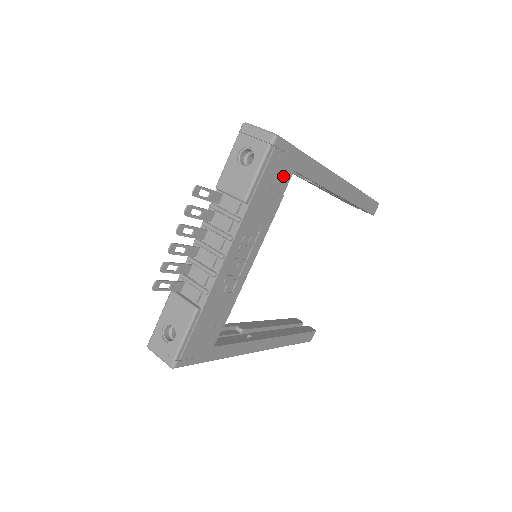
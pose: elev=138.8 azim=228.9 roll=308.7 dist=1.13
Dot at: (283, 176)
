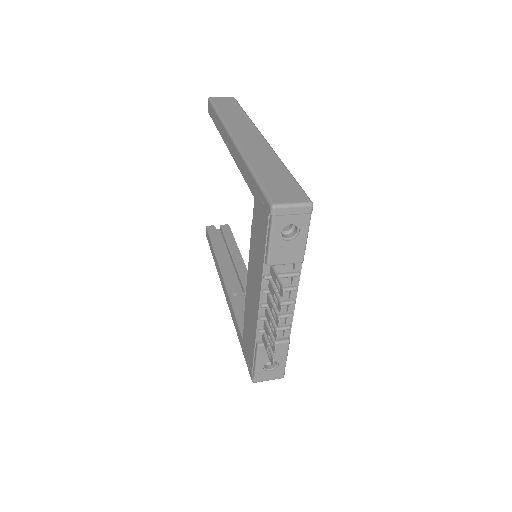
Dot at: occluded
